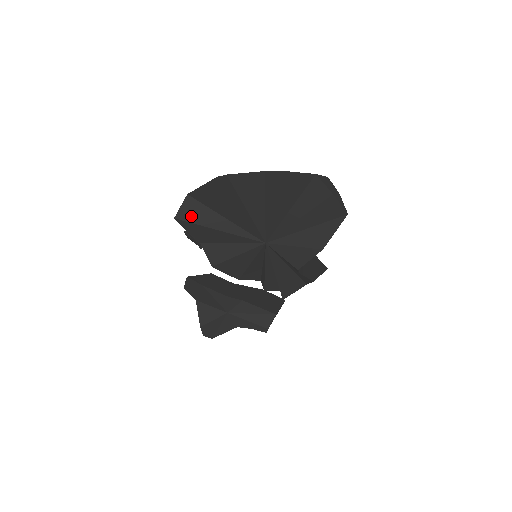
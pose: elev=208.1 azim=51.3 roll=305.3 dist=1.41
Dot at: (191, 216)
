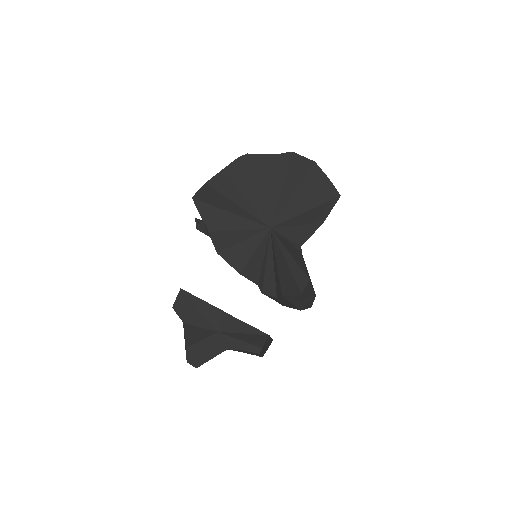
Dot at: (207, 198)
